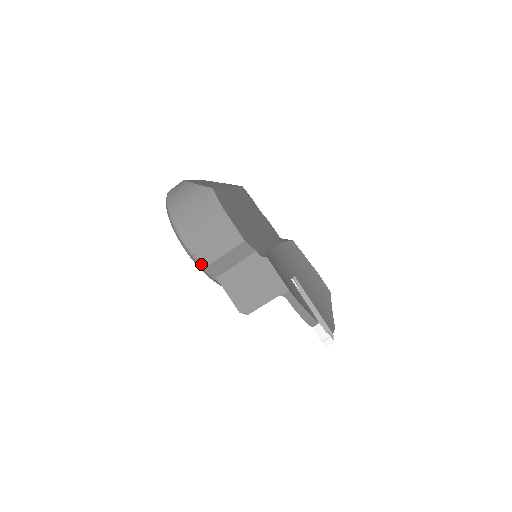
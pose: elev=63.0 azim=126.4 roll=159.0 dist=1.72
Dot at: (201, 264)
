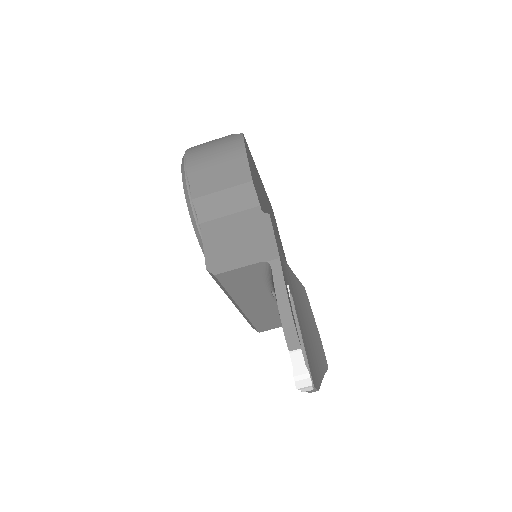
Dot at: (191, 194)
